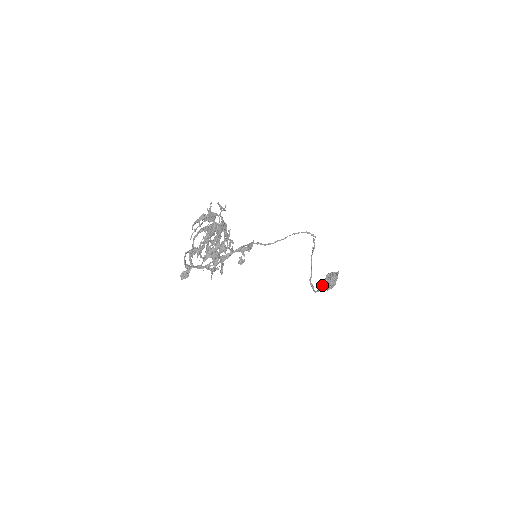
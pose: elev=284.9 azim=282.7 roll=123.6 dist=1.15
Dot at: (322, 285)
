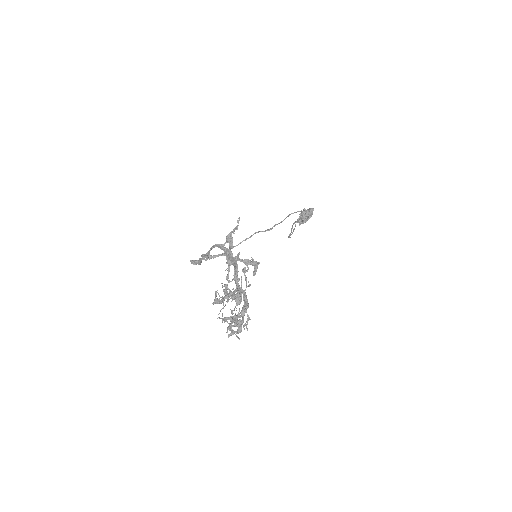
Dot at: occluded
